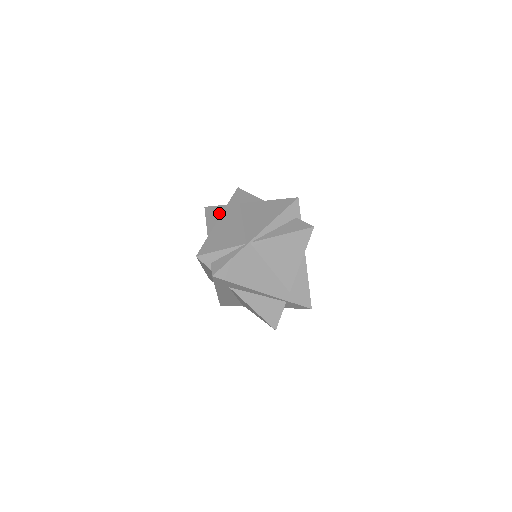
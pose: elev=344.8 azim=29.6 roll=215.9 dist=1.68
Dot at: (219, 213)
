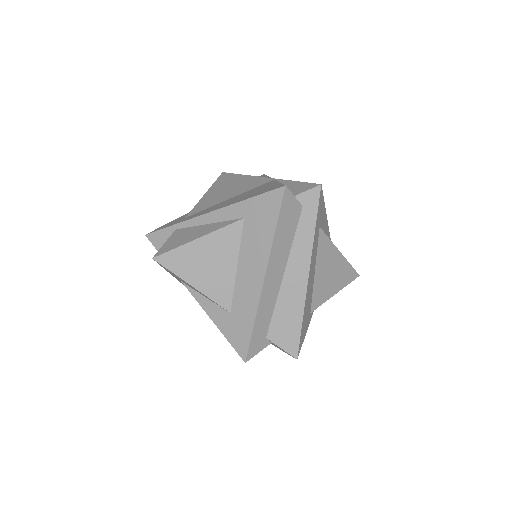
Dot at: (187, 231)
